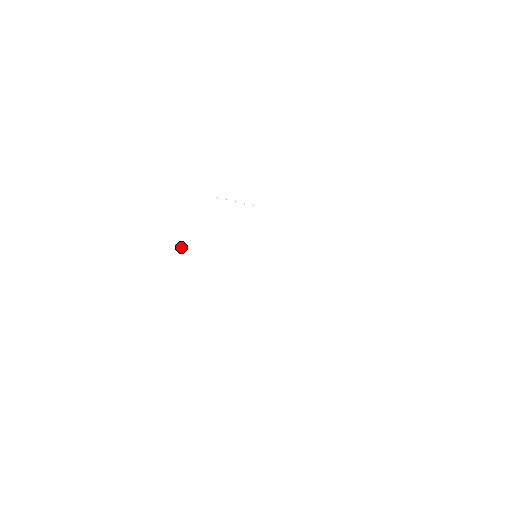
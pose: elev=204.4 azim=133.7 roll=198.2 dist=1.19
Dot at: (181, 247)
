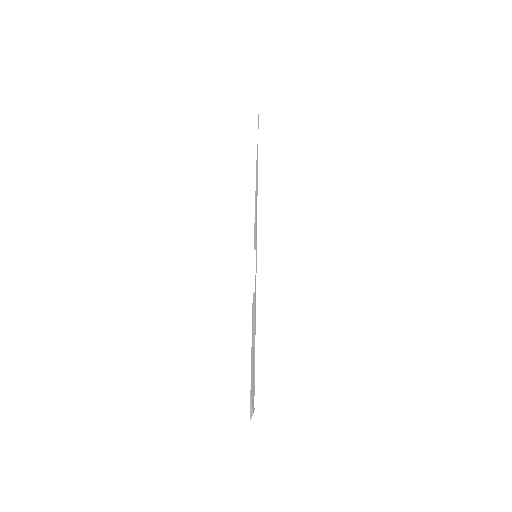
Dot at: (253, 412)
